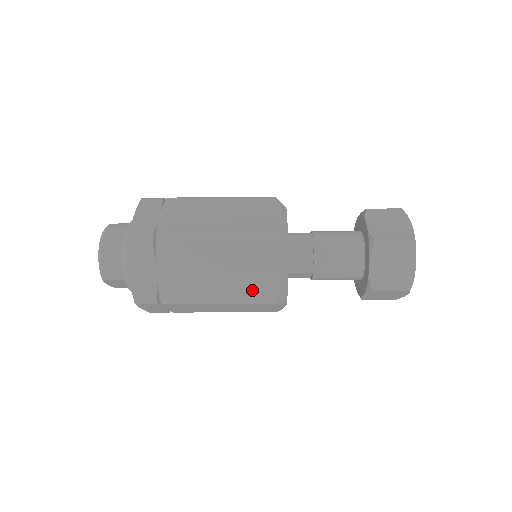
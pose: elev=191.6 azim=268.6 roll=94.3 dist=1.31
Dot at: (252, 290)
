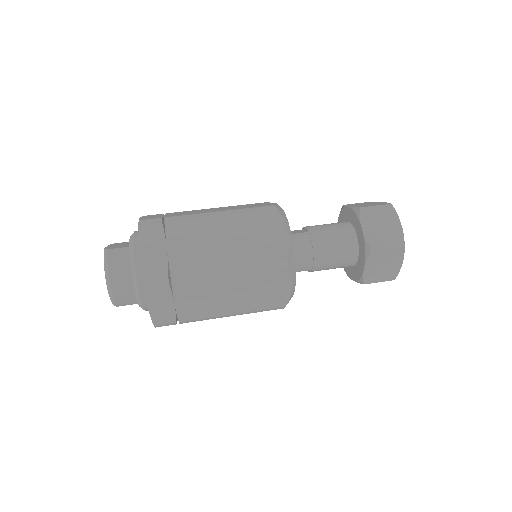
Dot at: (264, 304)
